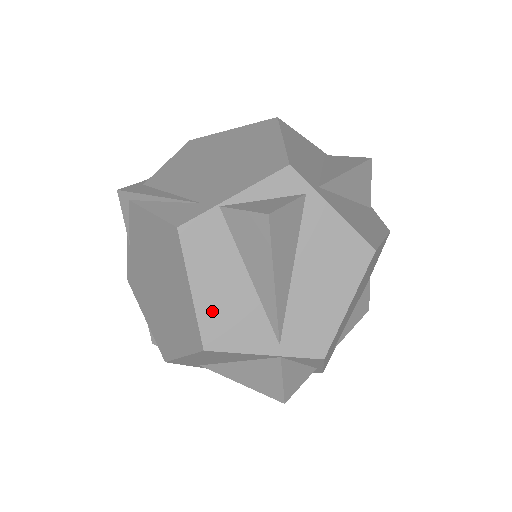
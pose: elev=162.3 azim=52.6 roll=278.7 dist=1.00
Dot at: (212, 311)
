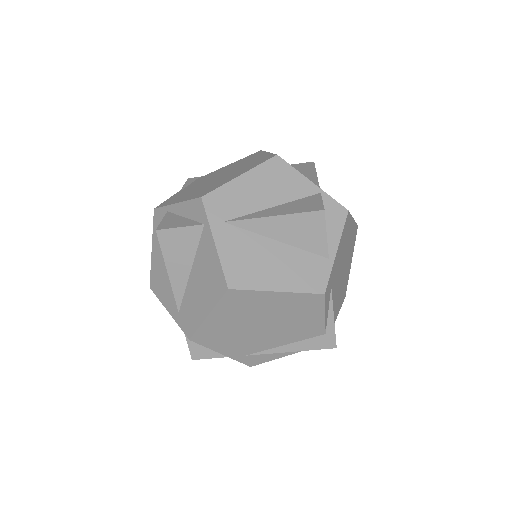
Dot at: occluded
